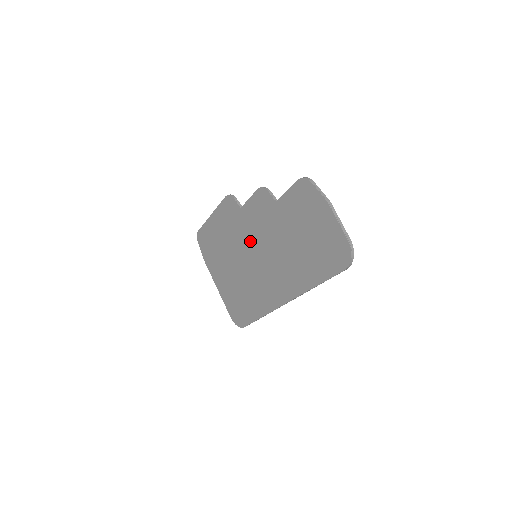
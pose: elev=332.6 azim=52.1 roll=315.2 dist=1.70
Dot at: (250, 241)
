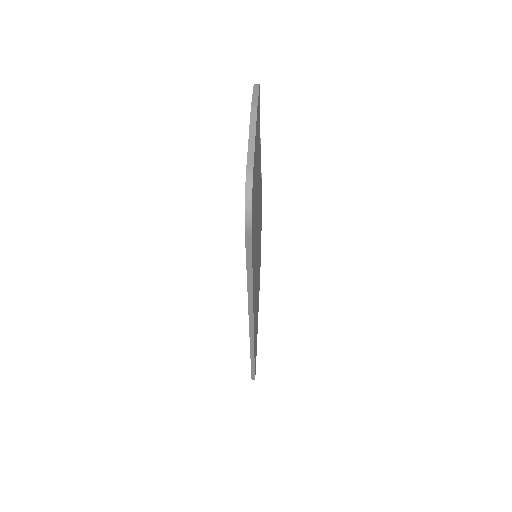
Dot at: occluded
